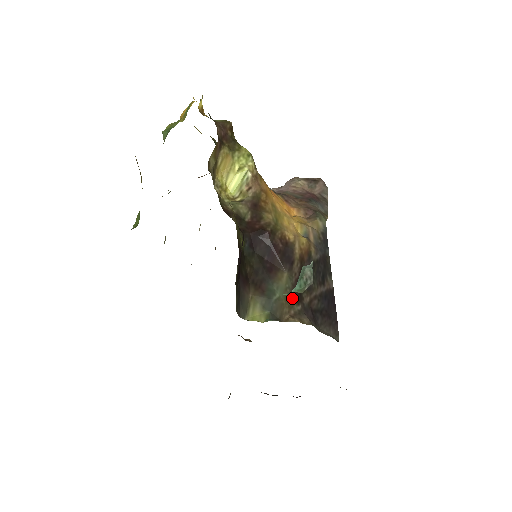
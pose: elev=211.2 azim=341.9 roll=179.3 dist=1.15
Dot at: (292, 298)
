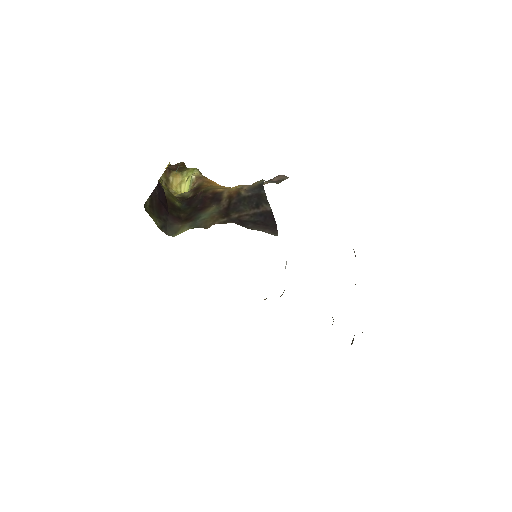
Dot at: (218, 216)
